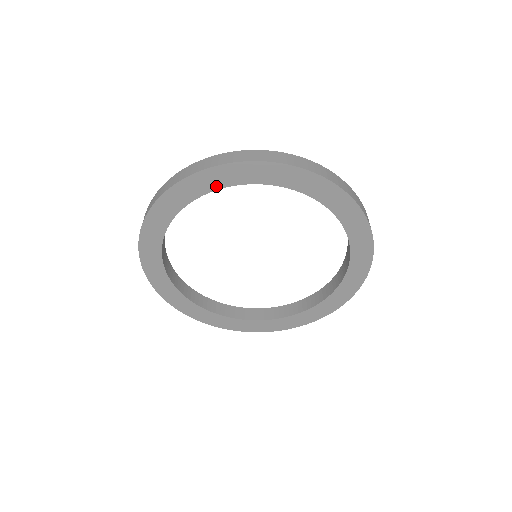
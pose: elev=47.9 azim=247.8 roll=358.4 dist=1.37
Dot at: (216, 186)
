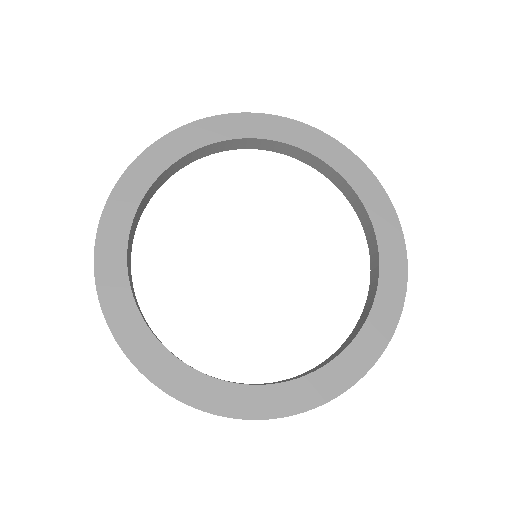
Dot at: (231, 135)
